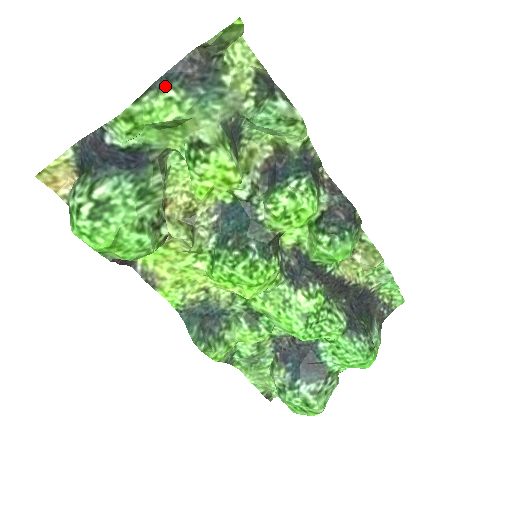
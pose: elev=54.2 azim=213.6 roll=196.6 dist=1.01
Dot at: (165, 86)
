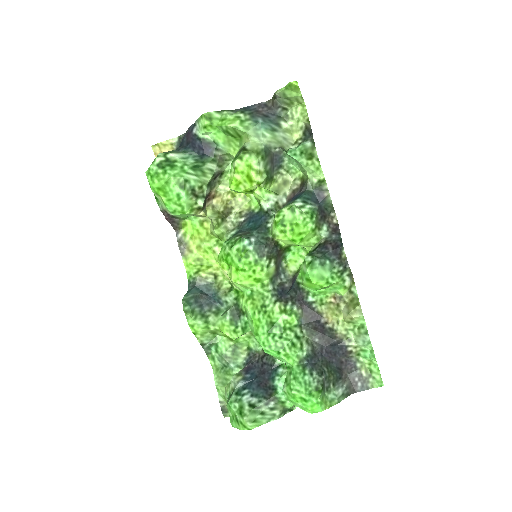
Dot at: (240, 111)
